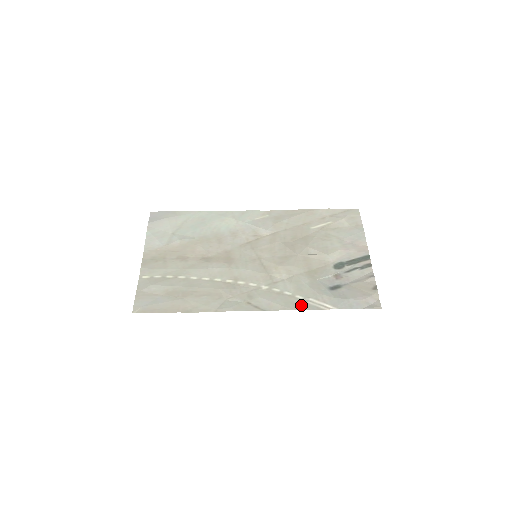
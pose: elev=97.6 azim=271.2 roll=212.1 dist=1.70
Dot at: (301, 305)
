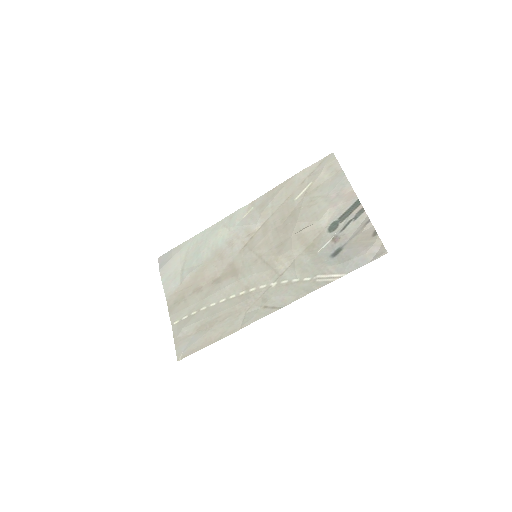
Dot at: (311, 287)
